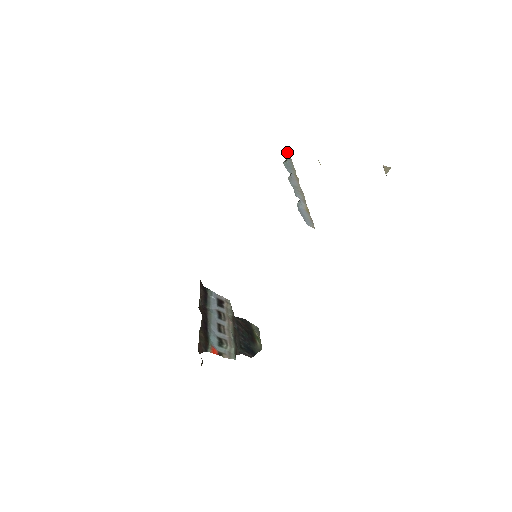
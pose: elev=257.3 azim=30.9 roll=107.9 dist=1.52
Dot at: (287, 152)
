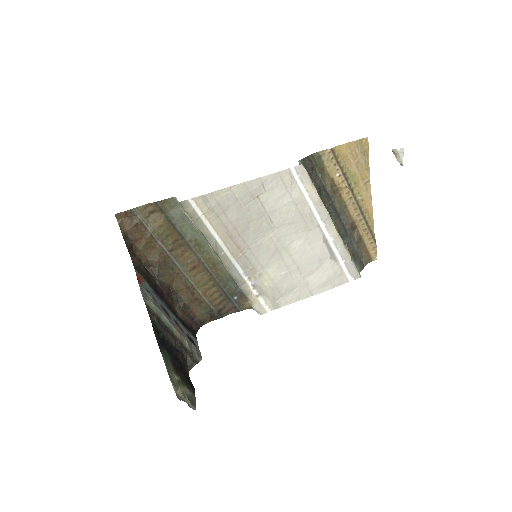
Dot at: (356, 262)
